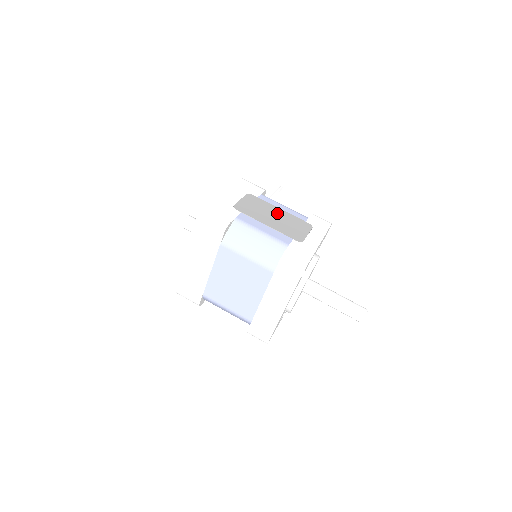
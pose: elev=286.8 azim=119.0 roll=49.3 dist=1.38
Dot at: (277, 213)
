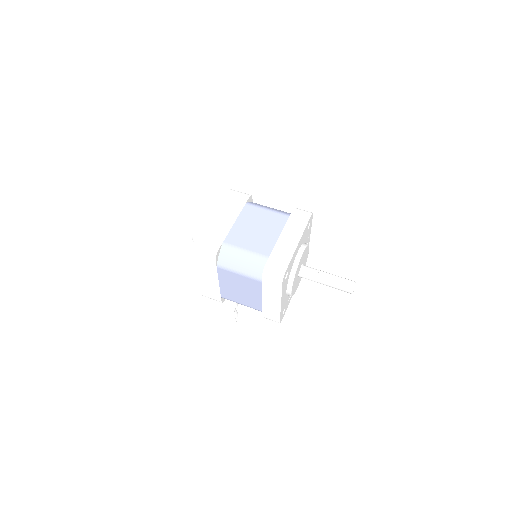
Dot at: occluded
